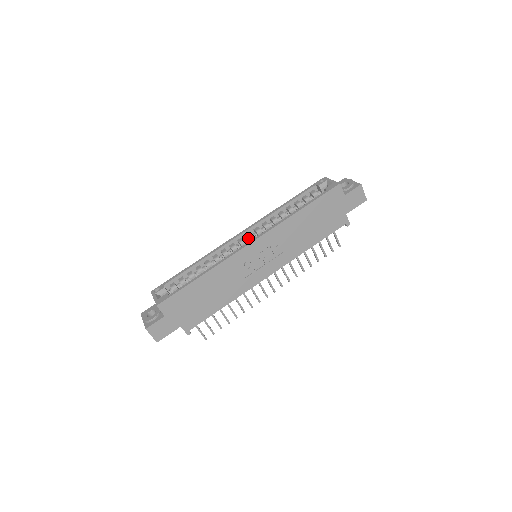
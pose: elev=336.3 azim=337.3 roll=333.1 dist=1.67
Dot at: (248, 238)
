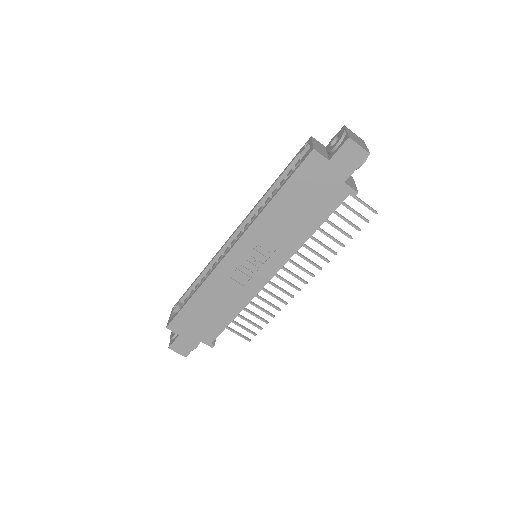
Dot at: occluded
